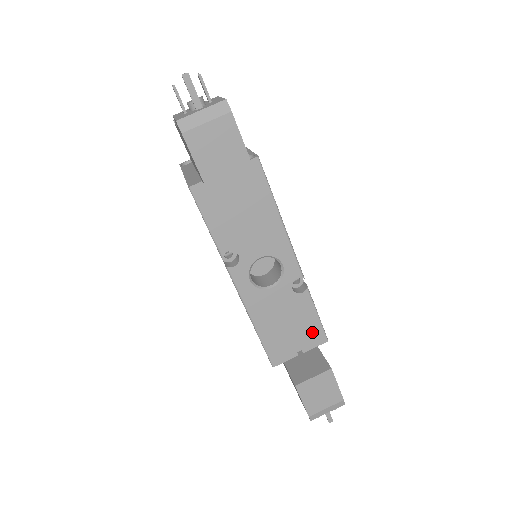
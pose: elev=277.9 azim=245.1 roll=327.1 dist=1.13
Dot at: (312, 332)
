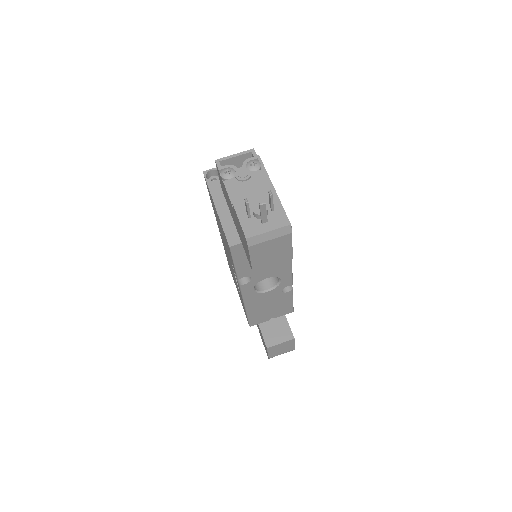
Dot at: (285, 309)
